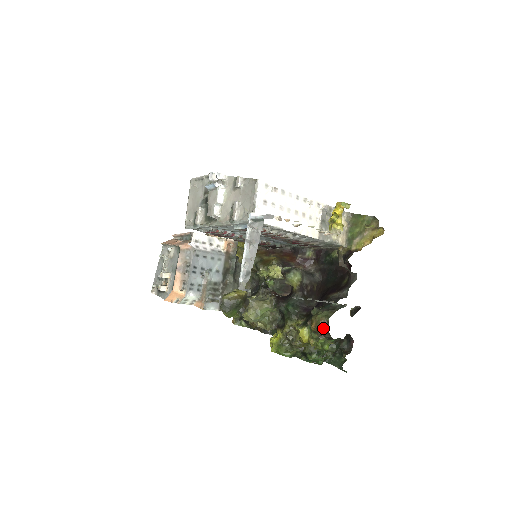
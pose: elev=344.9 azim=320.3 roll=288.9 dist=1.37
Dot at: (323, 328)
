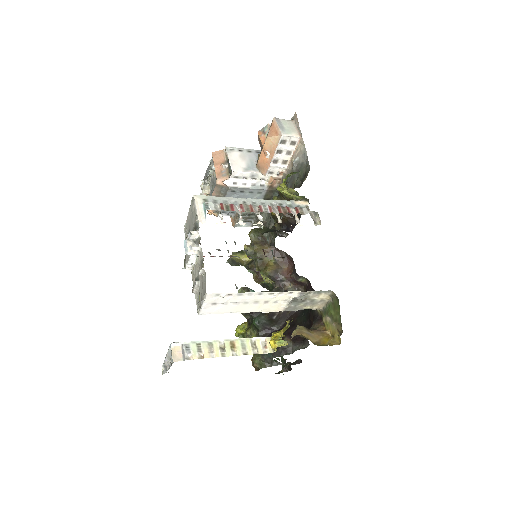
Dot at: (255, 369)
